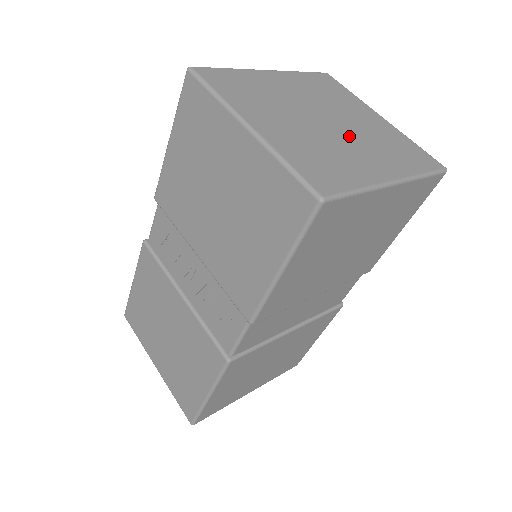
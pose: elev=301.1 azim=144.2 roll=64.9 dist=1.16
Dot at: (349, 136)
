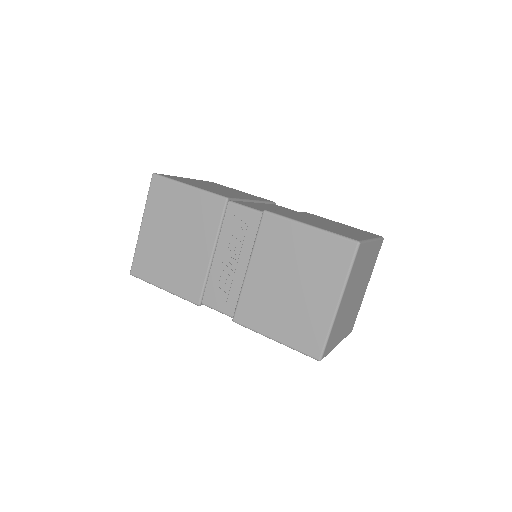
Dot at: occluded
